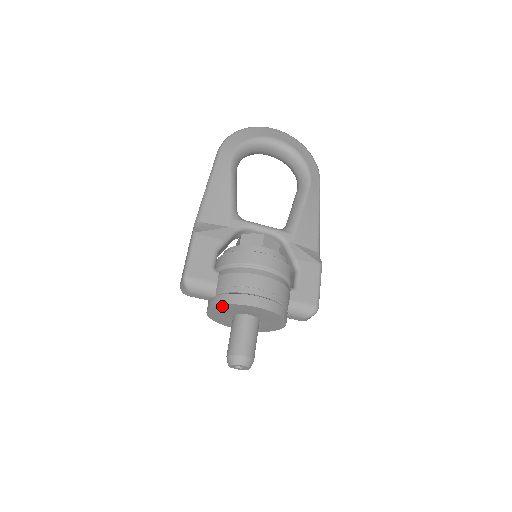
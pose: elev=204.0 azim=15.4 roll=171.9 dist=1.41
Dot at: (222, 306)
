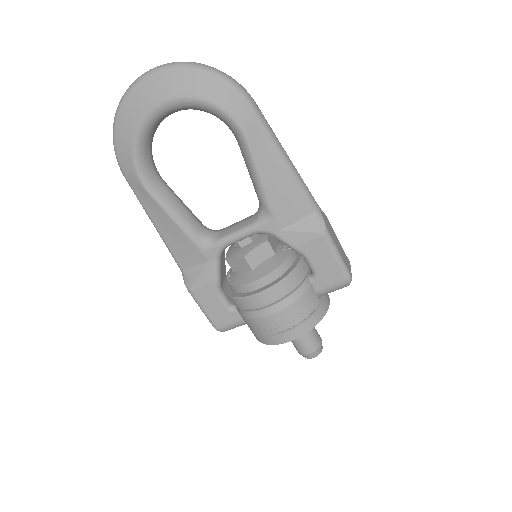
Dot at: occluded
